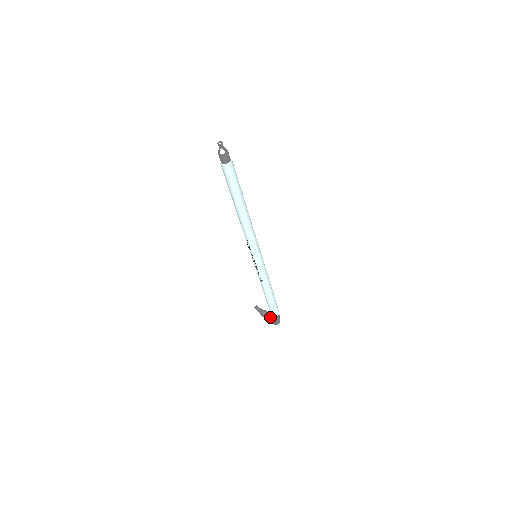
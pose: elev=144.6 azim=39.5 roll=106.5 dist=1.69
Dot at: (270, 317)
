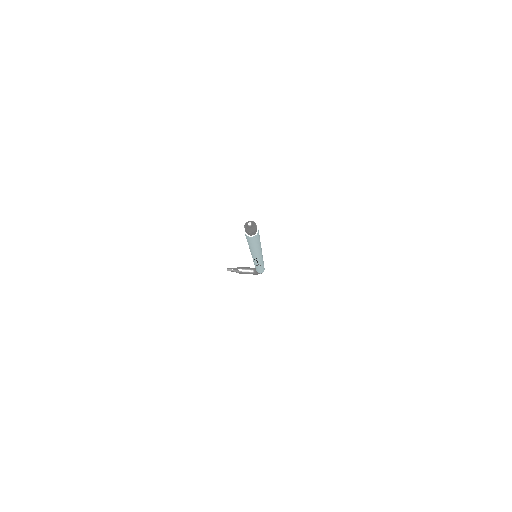
Dot at: (250, 271)
